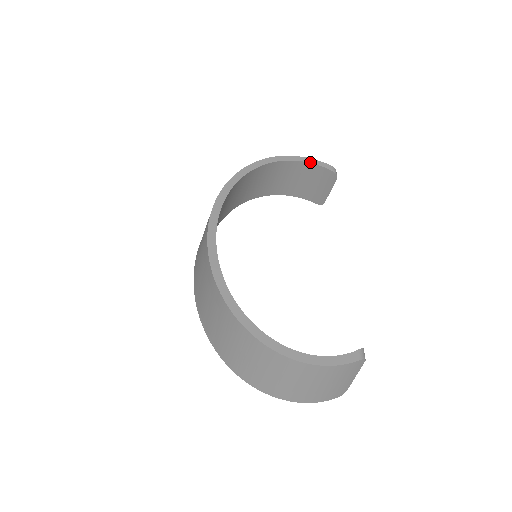
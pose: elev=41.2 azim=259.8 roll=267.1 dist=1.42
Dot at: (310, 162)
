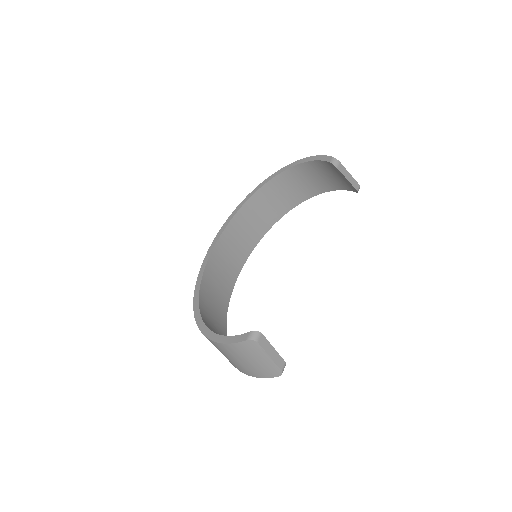
Dot at: (315, 160)
